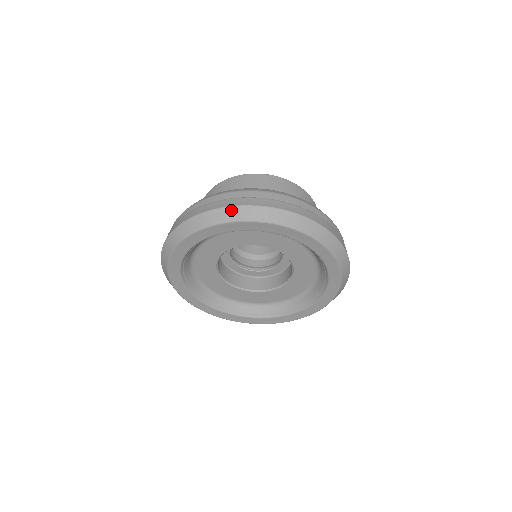
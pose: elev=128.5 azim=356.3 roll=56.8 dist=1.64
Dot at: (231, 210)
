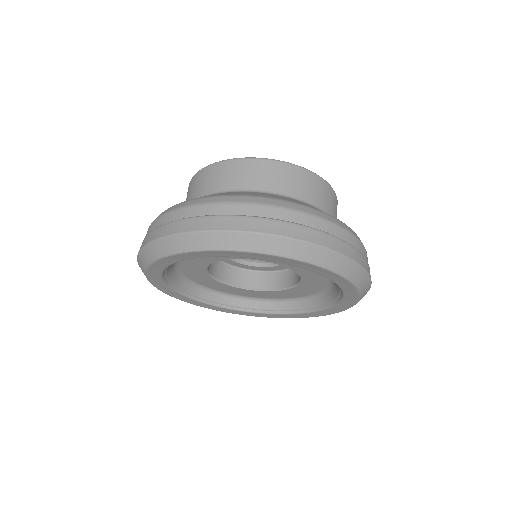
Dot at: (160, 243)
